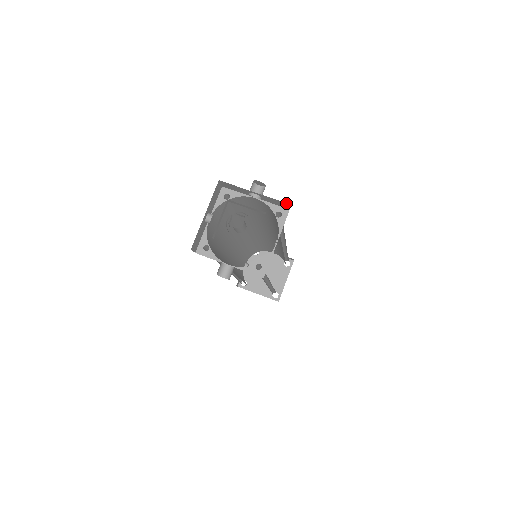
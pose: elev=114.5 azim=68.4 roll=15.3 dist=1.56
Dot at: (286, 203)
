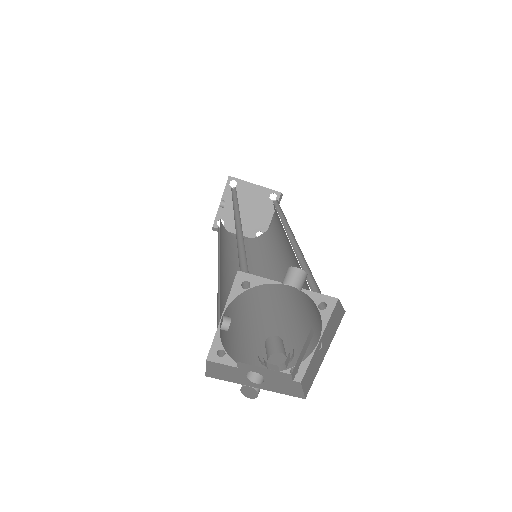
Dot at: occluded
